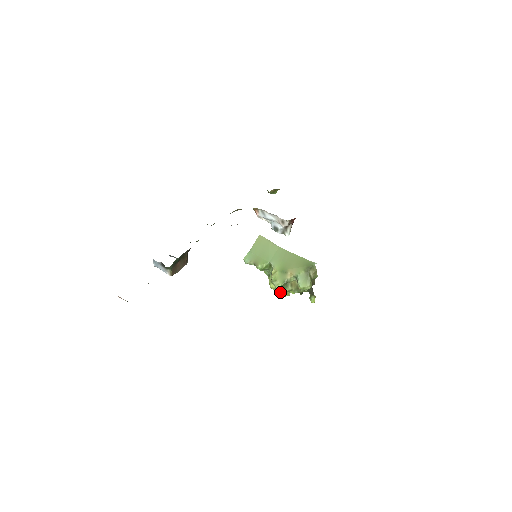
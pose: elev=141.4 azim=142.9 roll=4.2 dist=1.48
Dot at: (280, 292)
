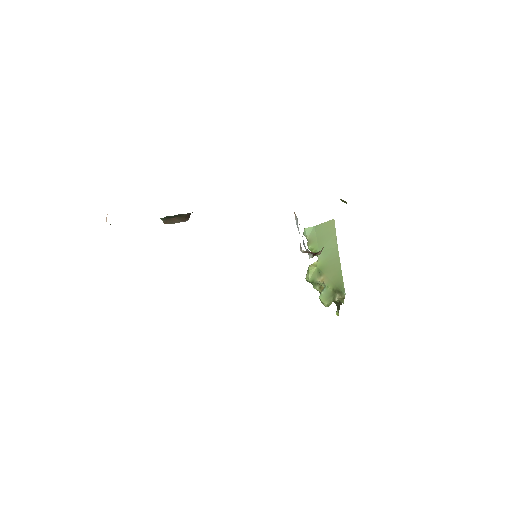
Dot at: occluded
